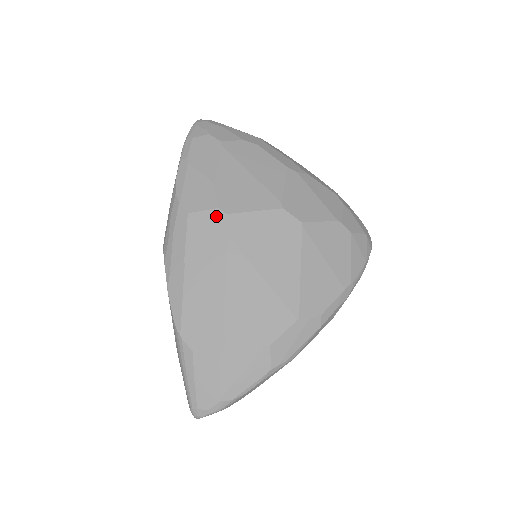
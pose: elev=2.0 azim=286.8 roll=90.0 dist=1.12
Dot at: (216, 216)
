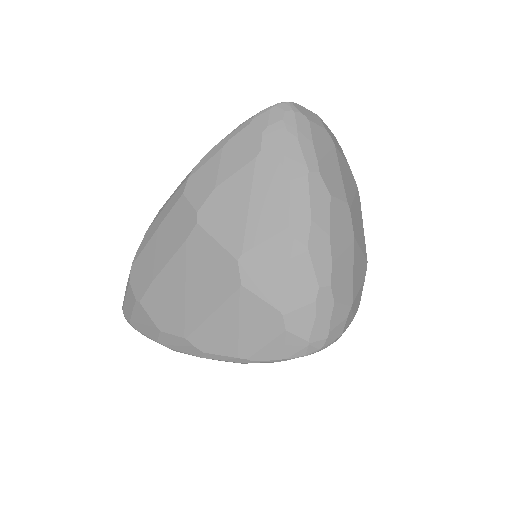
Dot at: (192, 217)
